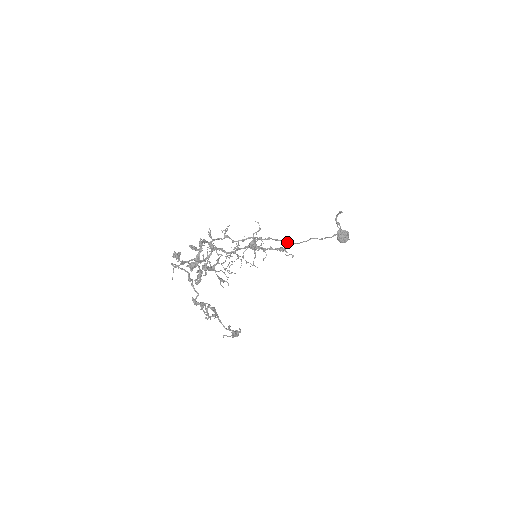
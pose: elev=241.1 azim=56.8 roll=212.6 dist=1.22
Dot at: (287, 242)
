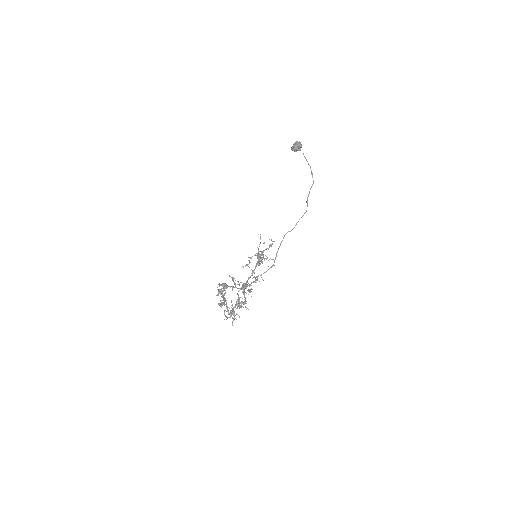
Dot at: occluded
